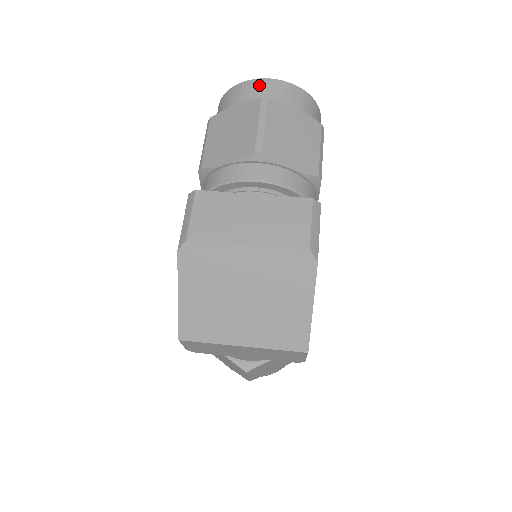
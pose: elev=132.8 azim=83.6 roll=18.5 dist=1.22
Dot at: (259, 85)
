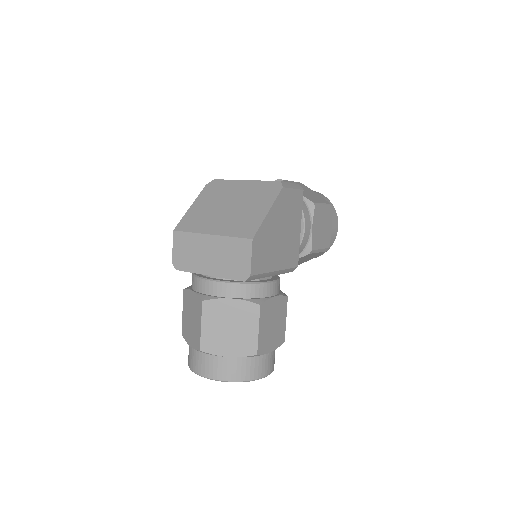
Dot at: occluded
